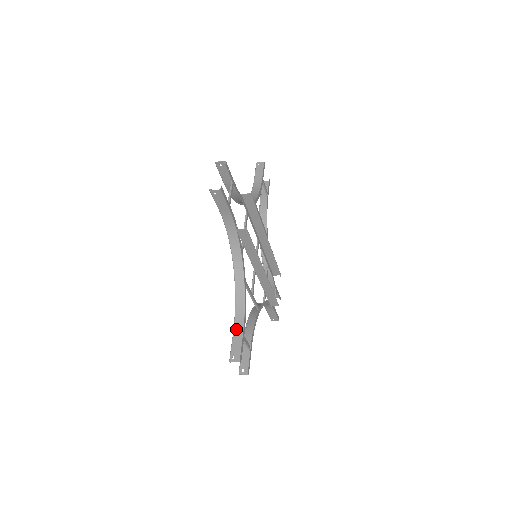
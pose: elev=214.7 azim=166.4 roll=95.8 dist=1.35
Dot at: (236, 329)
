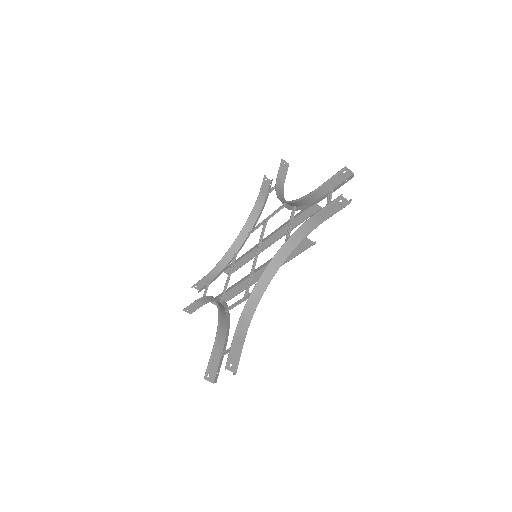
Dot at: (239, 333)
